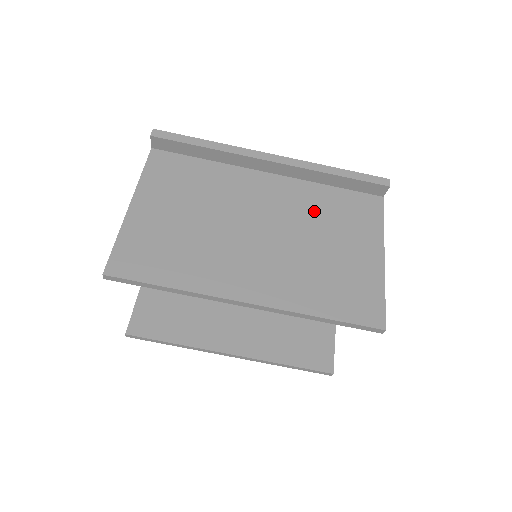
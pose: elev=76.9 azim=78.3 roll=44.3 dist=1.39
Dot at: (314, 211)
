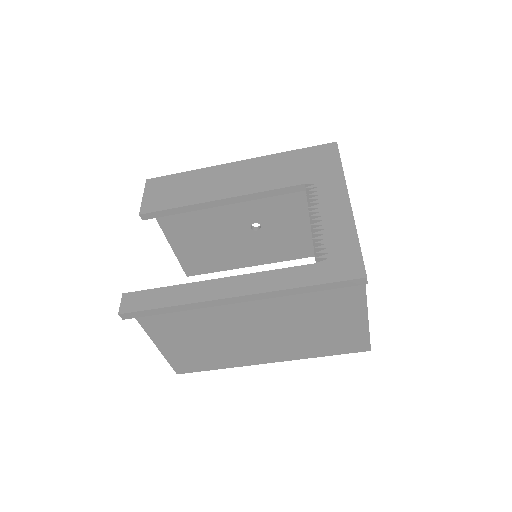
Dot at: (296, 304)
